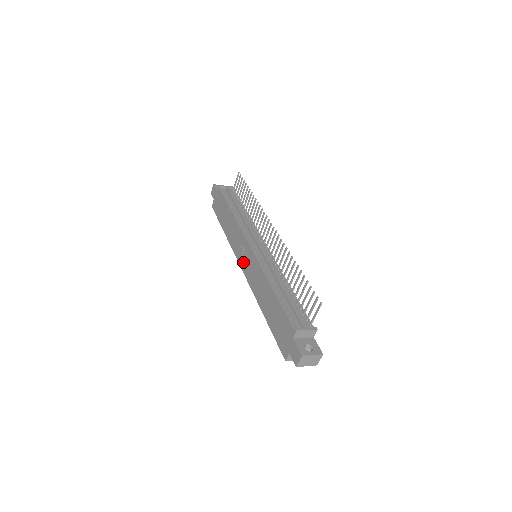
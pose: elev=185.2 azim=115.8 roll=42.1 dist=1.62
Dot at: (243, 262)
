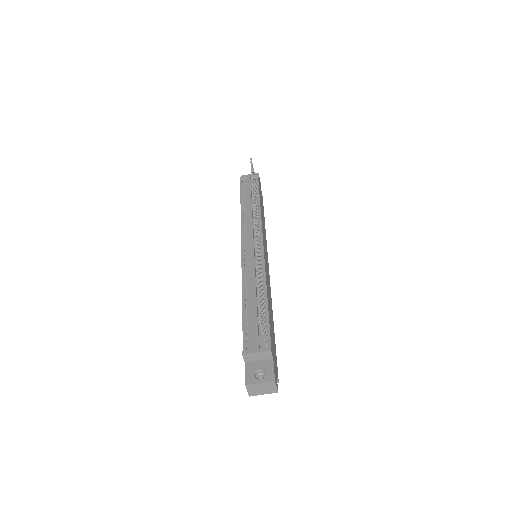
Dot at: occluded
